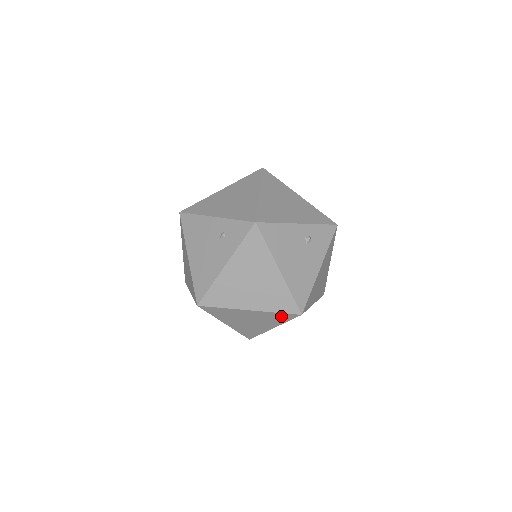
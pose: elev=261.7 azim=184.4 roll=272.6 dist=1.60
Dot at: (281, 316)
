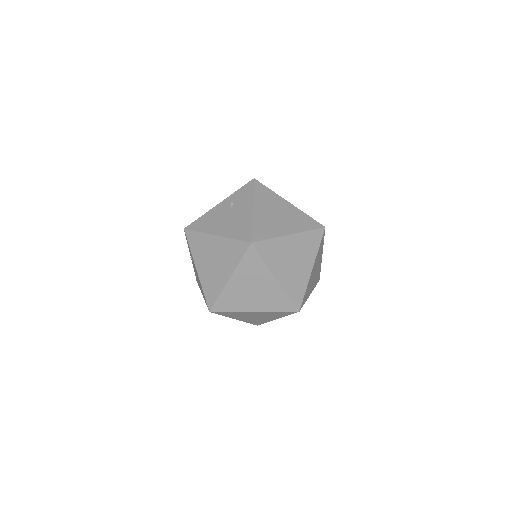
Dot at: (250, 260)
